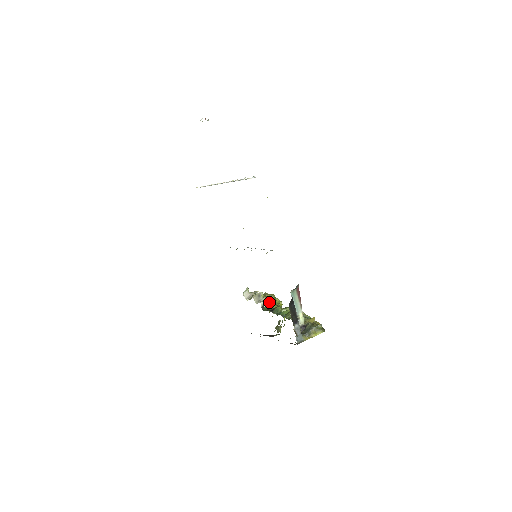
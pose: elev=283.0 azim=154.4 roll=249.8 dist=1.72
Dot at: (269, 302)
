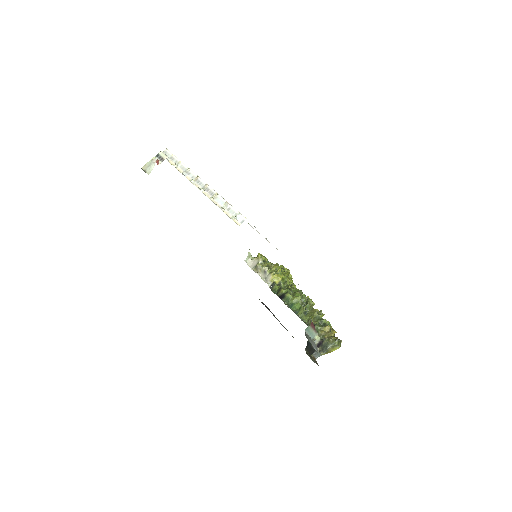
Dot at: (277, 280)
